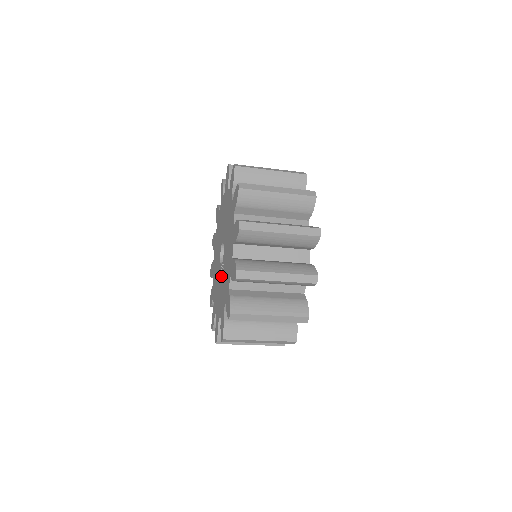
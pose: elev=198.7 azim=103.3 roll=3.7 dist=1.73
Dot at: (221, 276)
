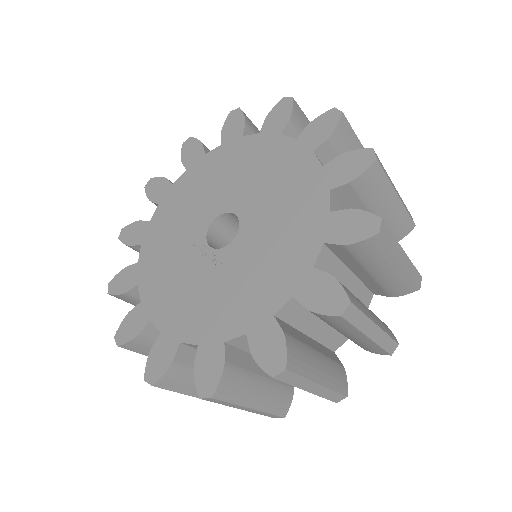
Dot at: (200, 267)
